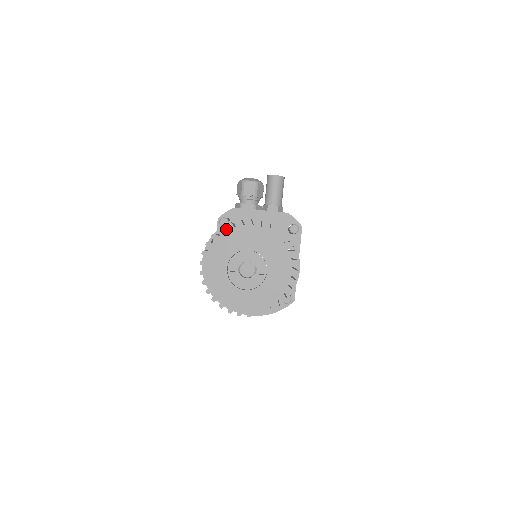
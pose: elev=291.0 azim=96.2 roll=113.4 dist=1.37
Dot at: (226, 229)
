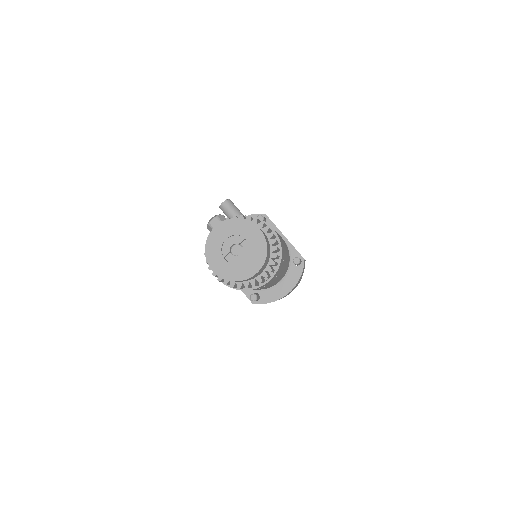
Dot at: occluded
